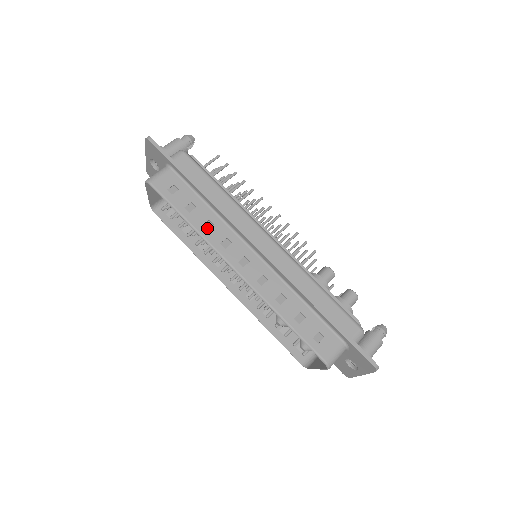
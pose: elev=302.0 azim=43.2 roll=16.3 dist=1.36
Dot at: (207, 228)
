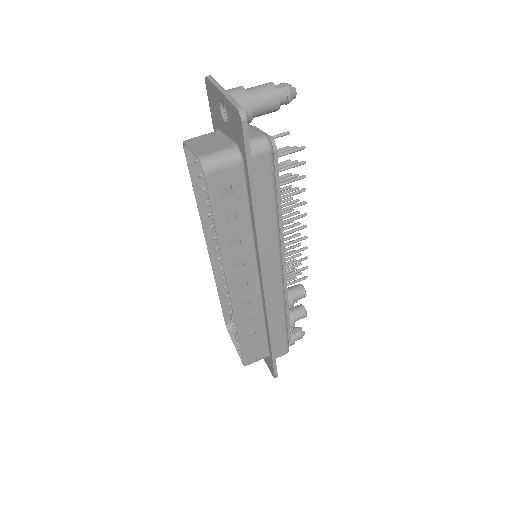
Dot at: (232, 245)
